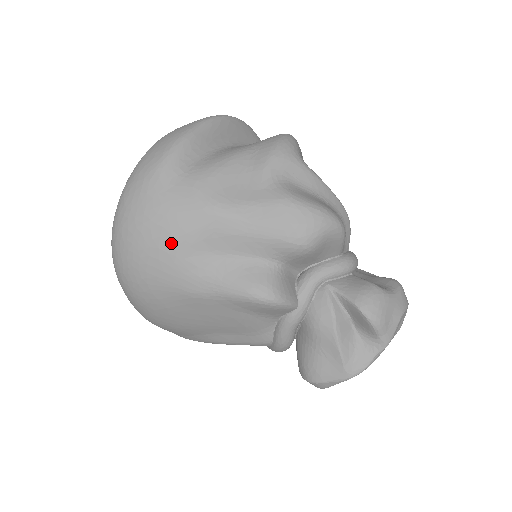
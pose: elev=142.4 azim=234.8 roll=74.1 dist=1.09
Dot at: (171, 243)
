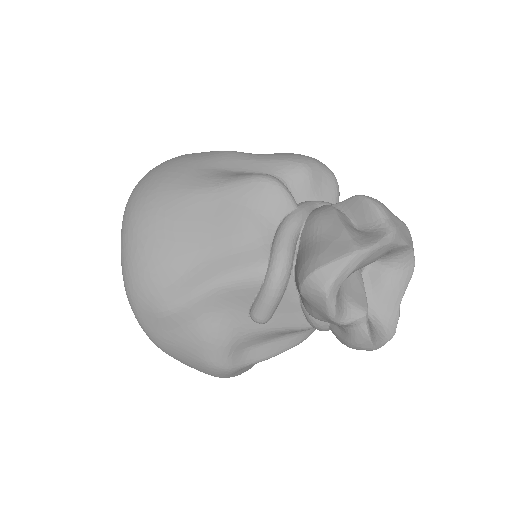
Dot at: (191, 163)
